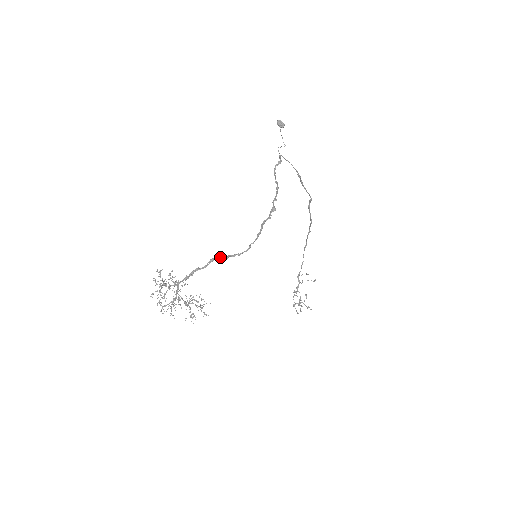
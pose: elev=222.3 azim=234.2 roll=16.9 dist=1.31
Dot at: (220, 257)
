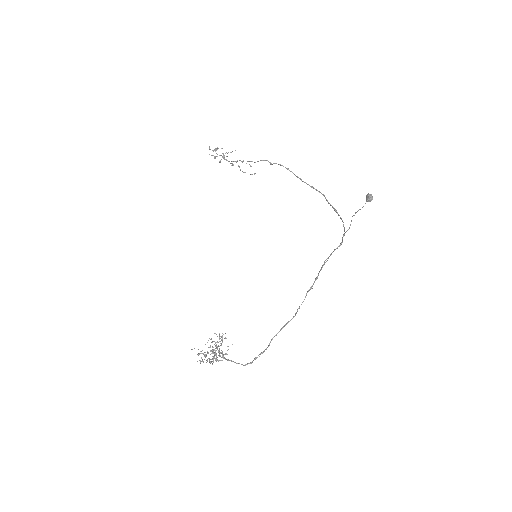
Dot at: occluded
